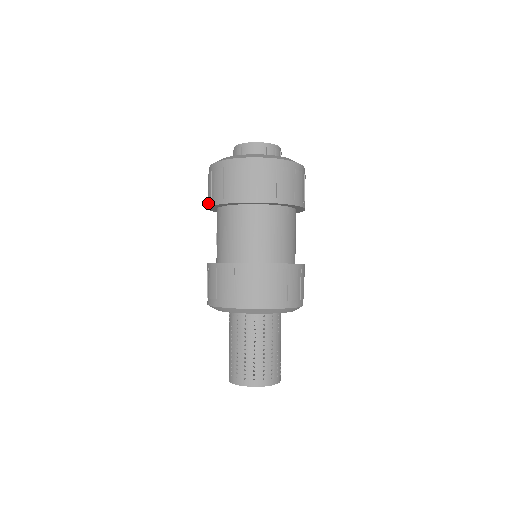
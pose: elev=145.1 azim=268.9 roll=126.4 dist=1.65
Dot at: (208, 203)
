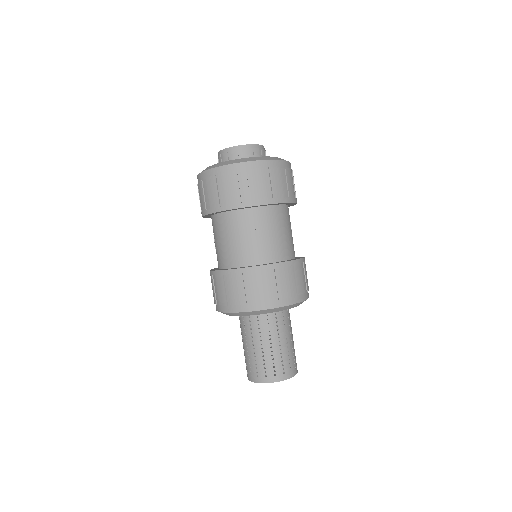
Dot at: (202, 212)
